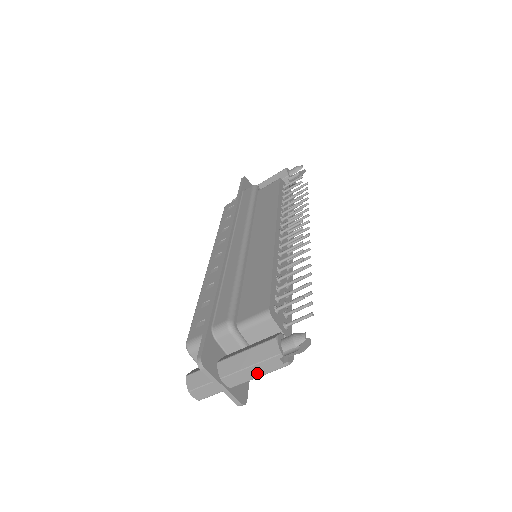
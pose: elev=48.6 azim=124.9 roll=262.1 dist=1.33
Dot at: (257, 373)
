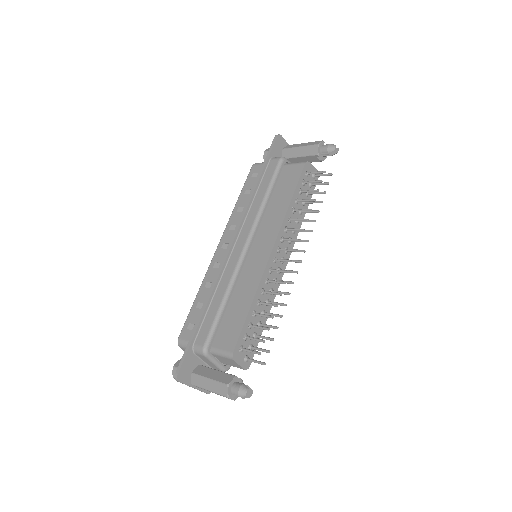
Dot at: (215, 393)
